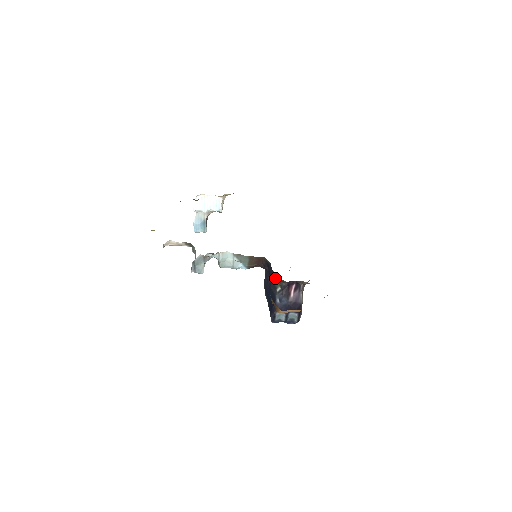
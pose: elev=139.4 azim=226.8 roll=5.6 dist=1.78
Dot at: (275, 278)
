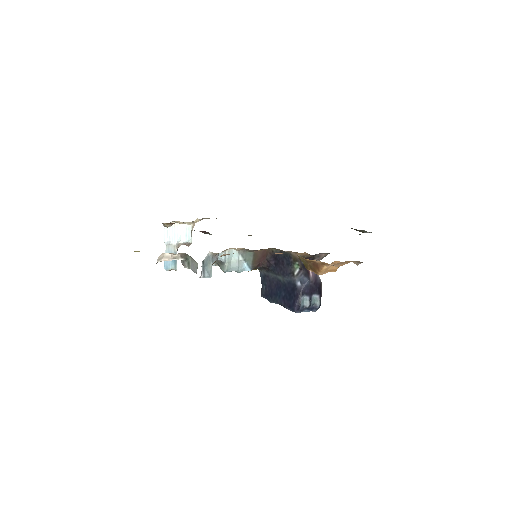
Dot at: (291, 261)
